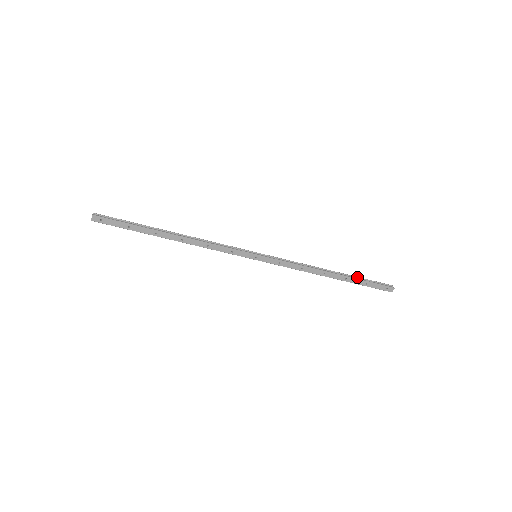
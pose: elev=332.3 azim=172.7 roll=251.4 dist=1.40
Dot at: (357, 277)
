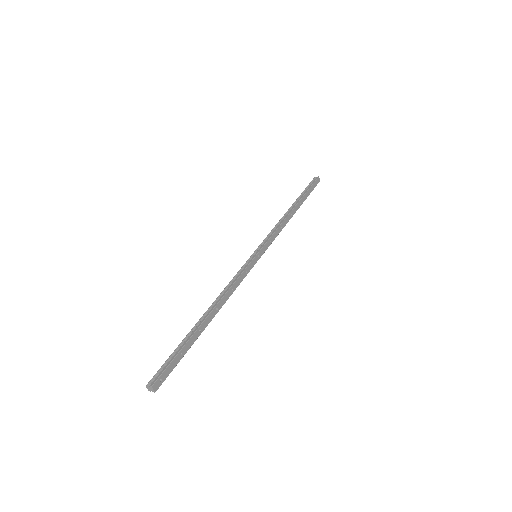
Dot at: (301, 195)
